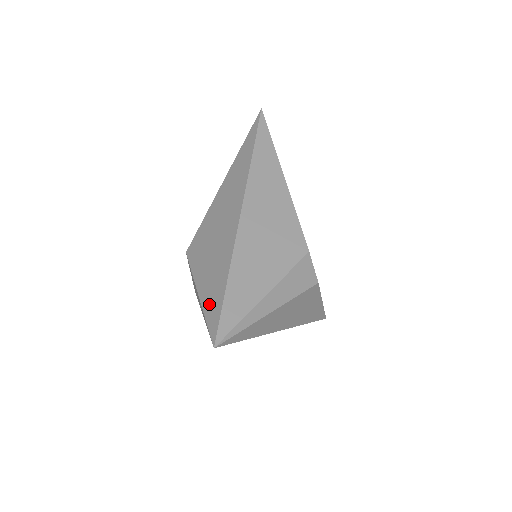
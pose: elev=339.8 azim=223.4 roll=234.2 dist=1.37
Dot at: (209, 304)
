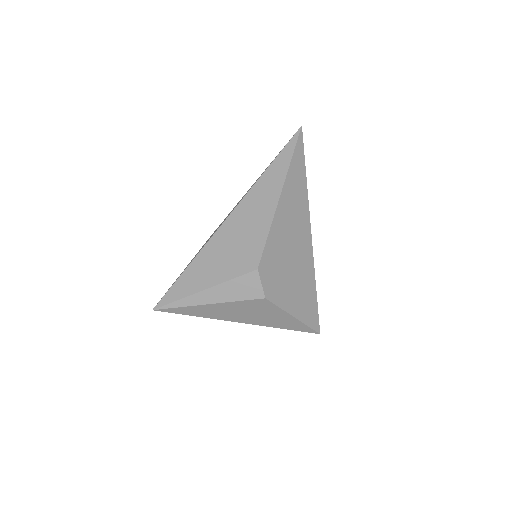
Dot at: (176, 279)
